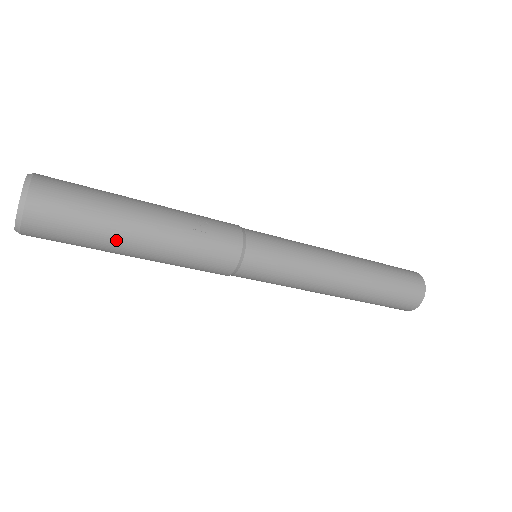
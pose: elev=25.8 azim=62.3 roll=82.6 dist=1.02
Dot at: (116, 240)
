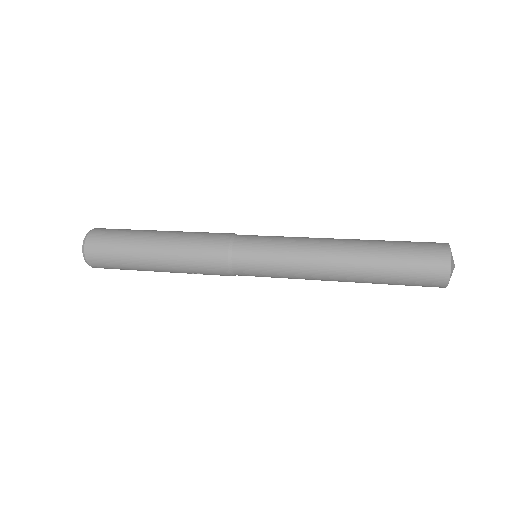
Dot at: occluded
